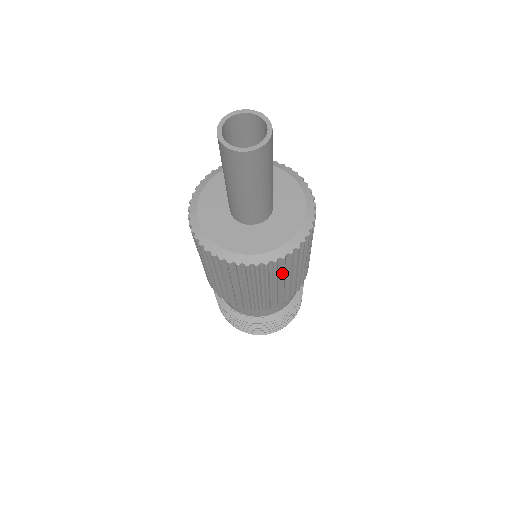
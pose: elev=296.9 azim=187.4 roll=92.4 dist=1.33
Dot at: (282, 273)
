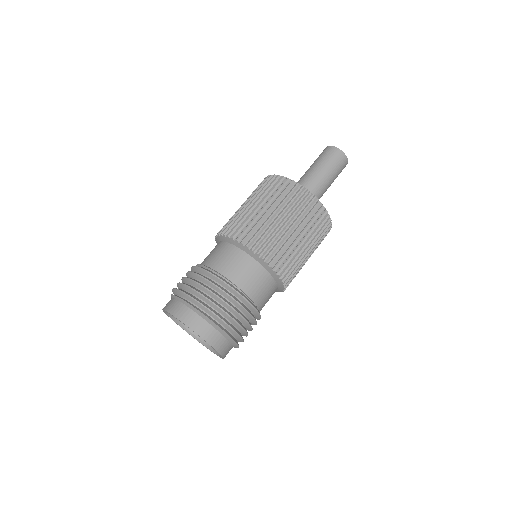
Dot at: occluded
